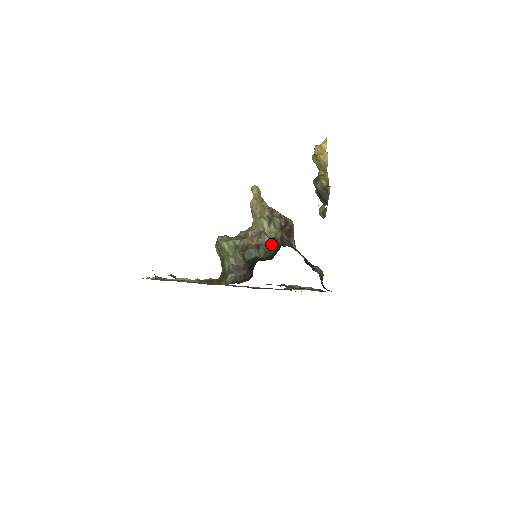
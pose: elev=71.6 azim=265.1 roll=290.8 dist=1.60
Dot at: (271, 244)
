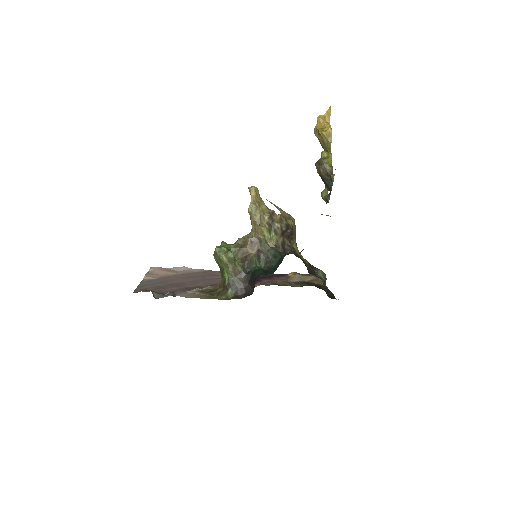
Dot at: (272, 254)
